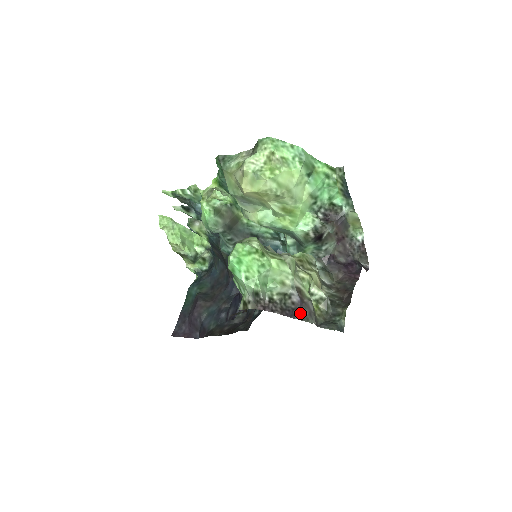
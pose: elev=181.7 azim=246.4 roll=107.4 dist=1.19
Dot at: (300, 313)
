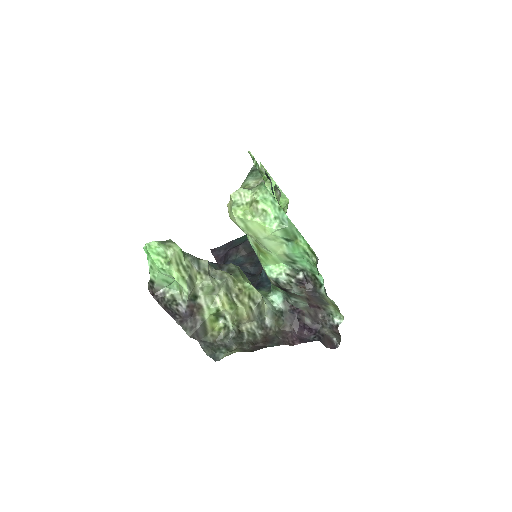
Dot at: (182, 320)
